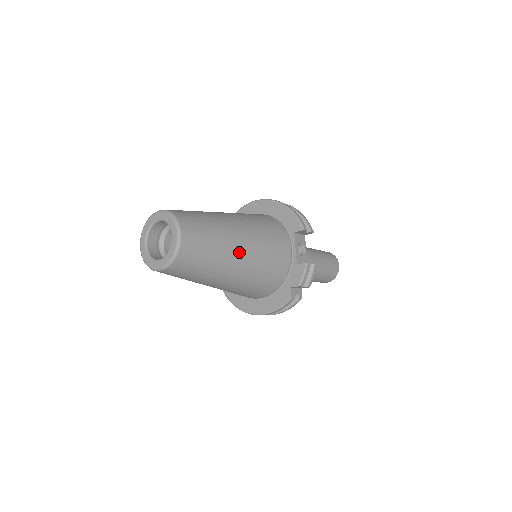
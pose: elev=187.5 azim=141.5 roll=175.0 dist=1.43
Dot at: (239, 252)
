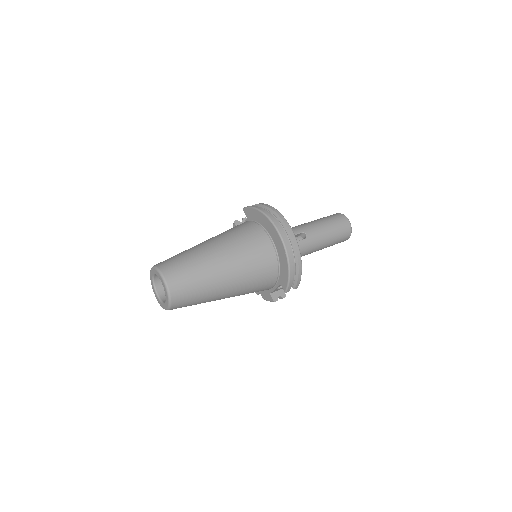
Dot at: occluded
